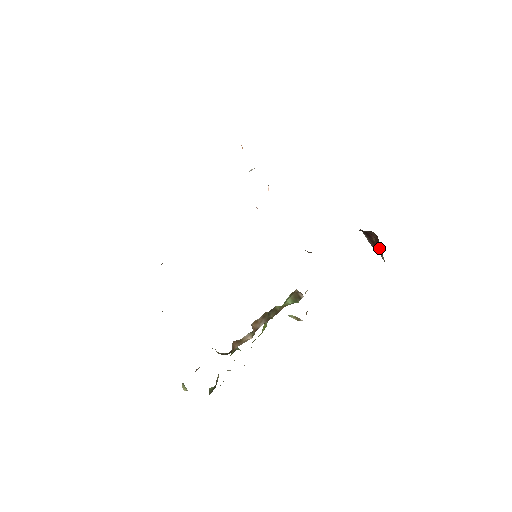
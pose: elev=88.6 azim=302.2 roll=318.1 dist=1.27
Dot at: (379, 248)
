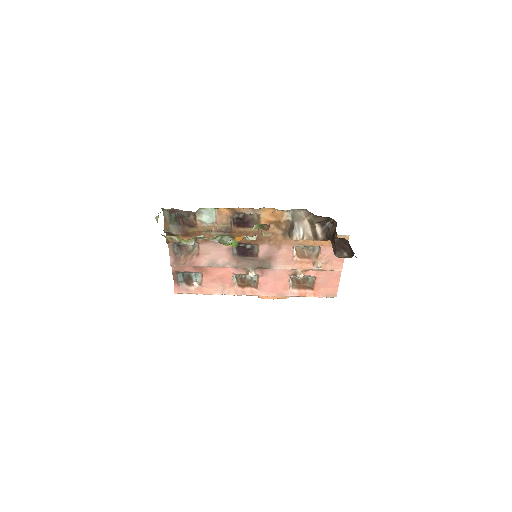
Dot at: occluded
